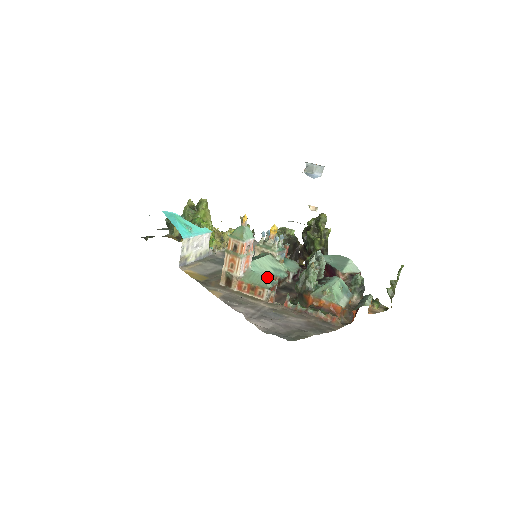
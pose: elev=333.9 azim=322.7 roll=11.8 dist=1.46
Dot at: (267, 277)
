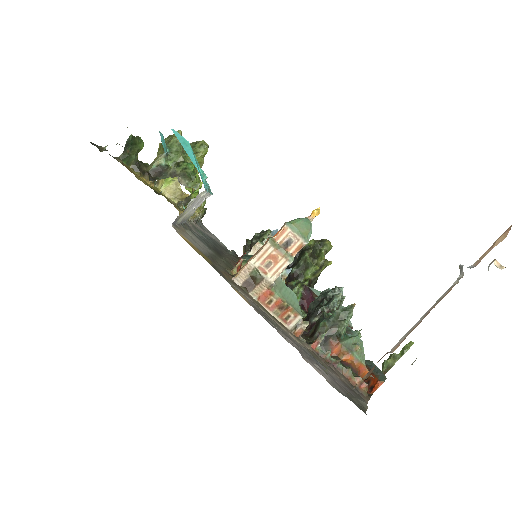
Dot at: occluded
